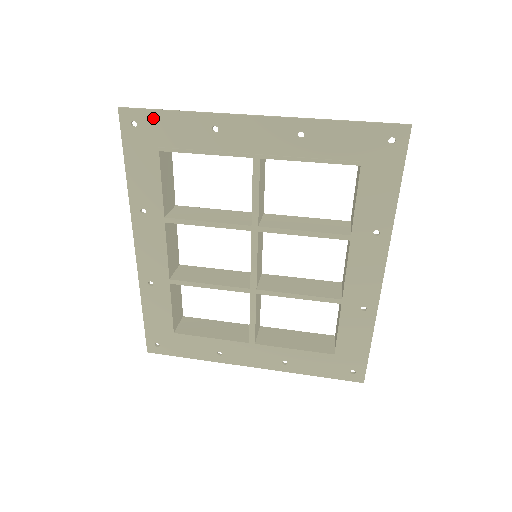
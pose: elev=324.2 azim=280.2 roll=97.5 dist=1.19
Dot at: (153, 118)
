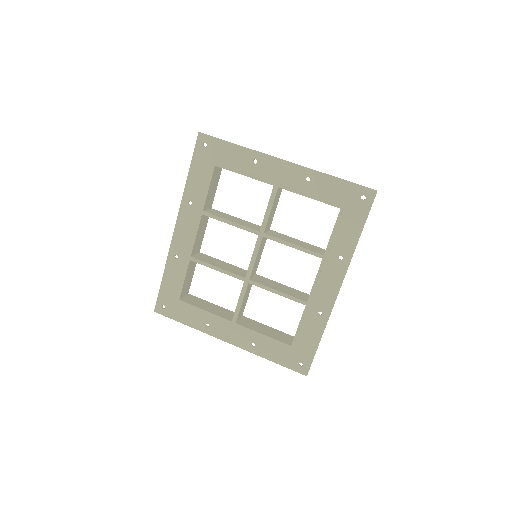
Dot at: (218, 144)
